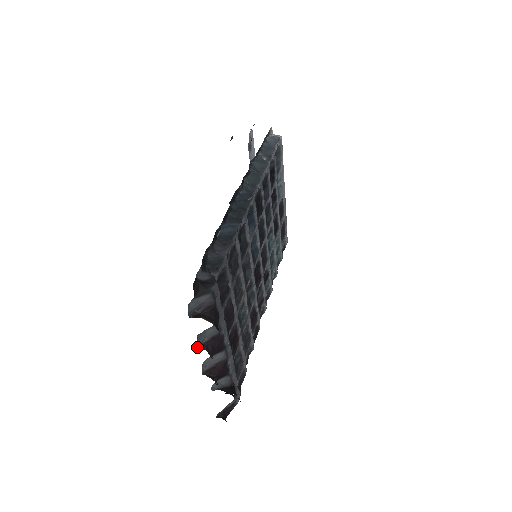
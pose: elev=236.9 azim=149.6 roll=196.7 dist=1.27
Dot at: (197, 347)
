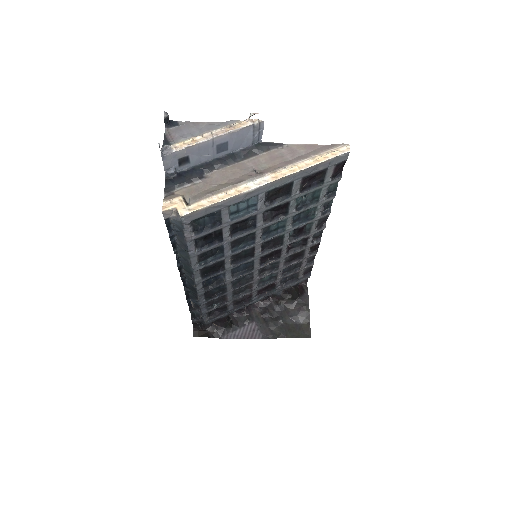
Dot at: occluded
